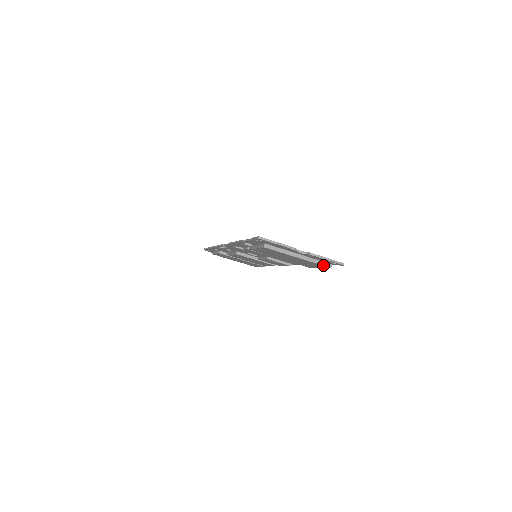
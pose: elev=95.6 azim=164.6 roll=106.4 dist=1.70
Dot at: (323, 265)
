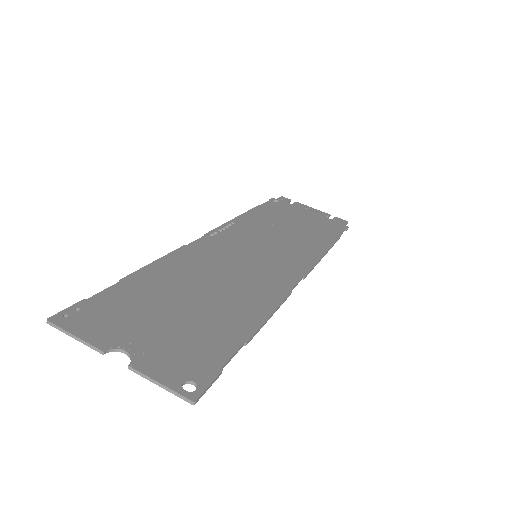
Dot at: occluded
